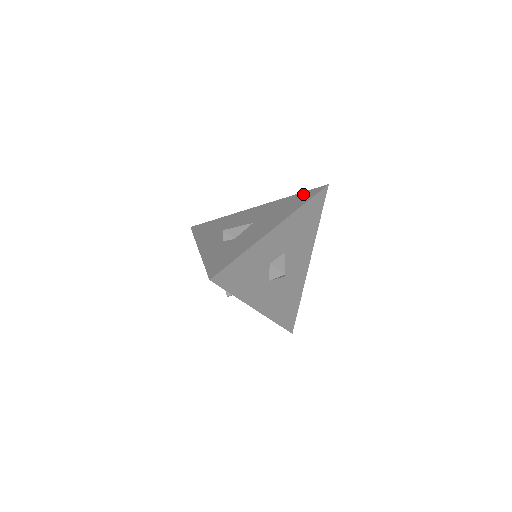
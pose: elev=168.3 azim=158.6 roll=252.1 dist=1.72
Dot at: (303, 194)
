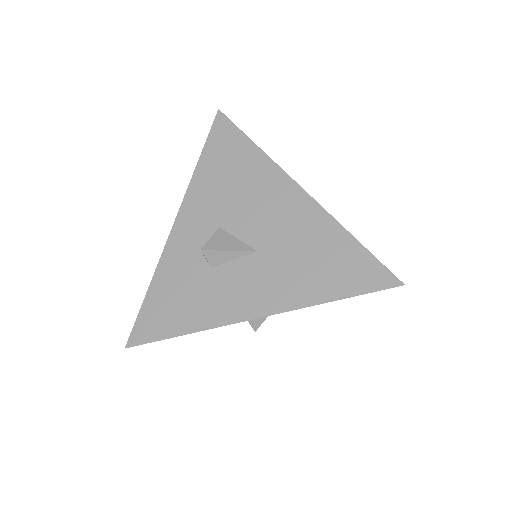
Dot at: (360, 261)
